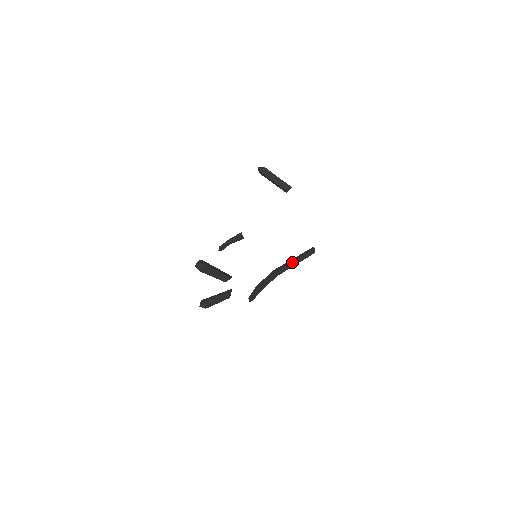
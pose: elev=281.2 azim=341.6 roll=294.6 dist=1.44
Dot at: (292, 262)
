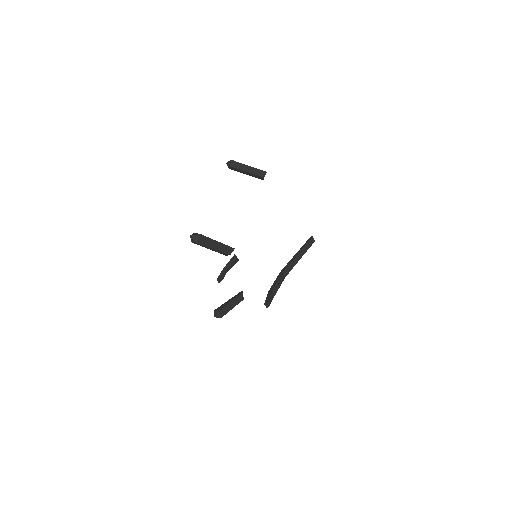
Dot at: (295, 257)
